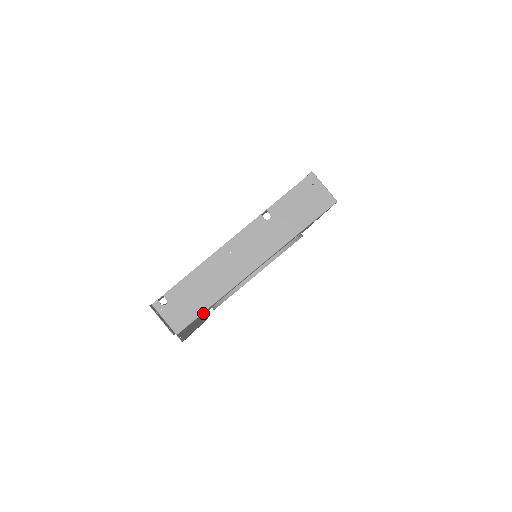
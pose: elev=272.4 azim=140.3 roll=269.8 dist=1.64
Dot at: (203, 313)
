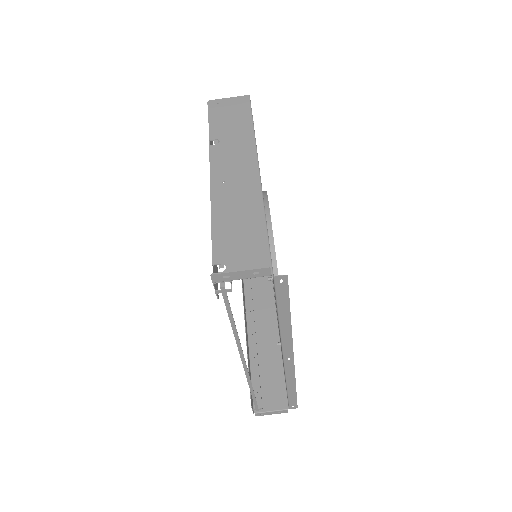
Dot at: occluded
